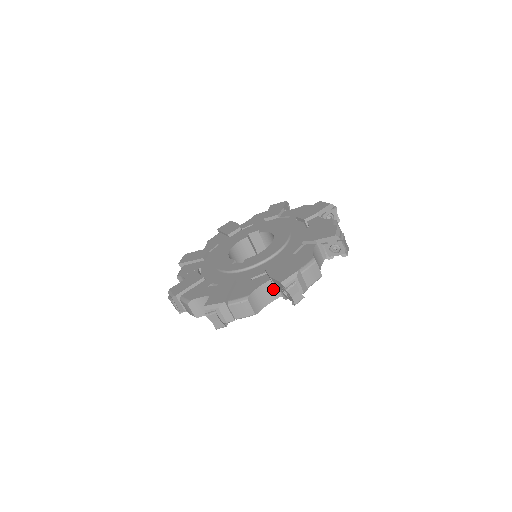
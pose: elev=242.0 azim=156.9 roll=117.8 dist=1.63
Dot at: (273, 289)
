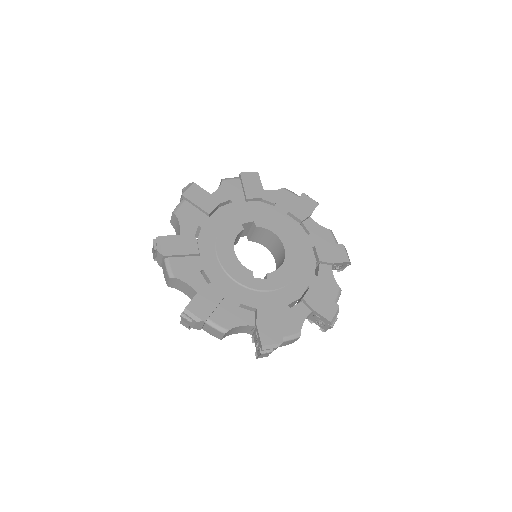
Dot at: (307, 316)
